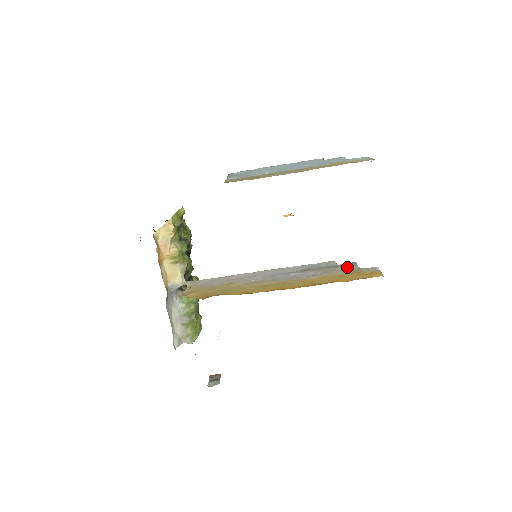
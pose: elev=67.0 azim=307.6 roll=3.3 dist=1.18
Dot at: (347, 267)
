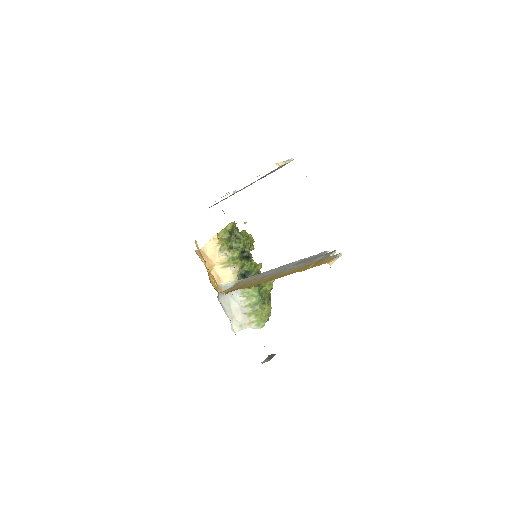
Dot at: (324, 256)
